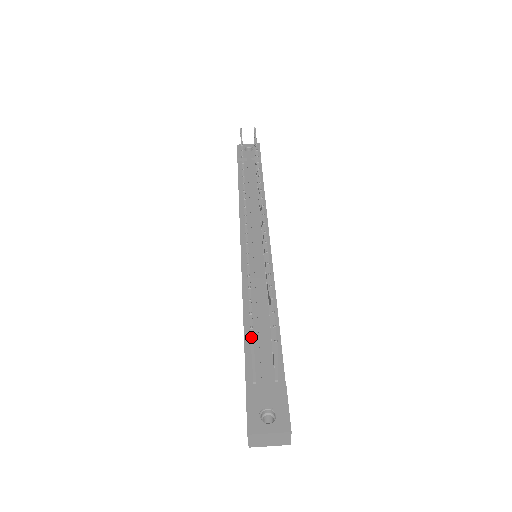
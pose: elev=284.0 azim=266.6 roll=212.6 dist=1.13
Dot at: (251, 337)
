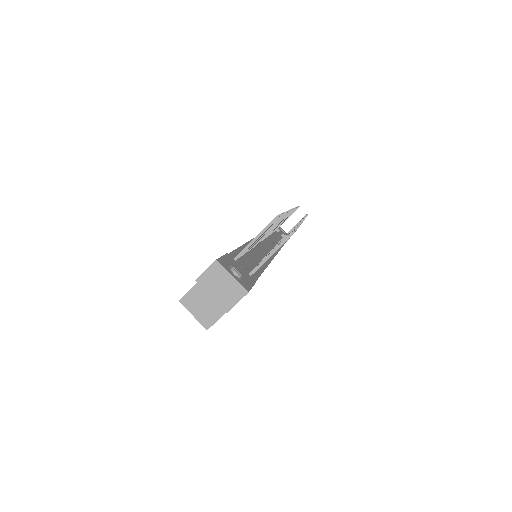
Dot at: occluded
